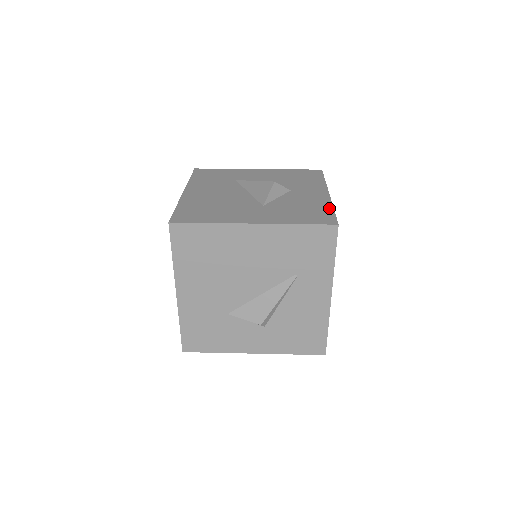
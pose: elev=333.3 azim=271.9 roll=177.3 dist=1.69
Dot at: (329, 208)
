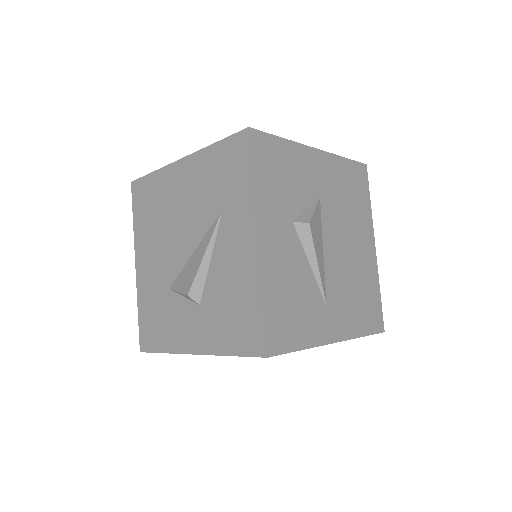
Dot at: occluded
